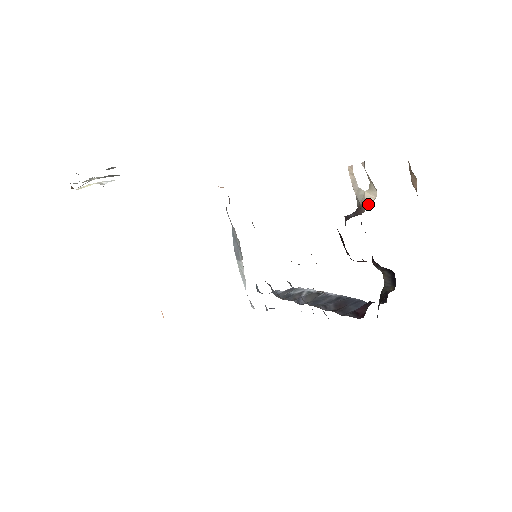
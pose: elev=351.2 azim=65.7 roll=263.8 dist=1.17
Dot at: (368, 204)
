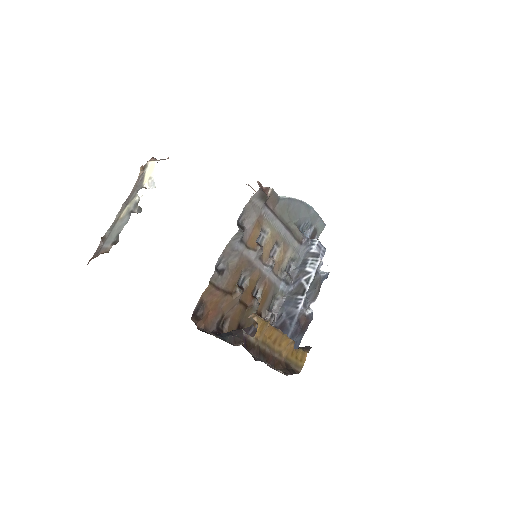
Dot at: occluded
